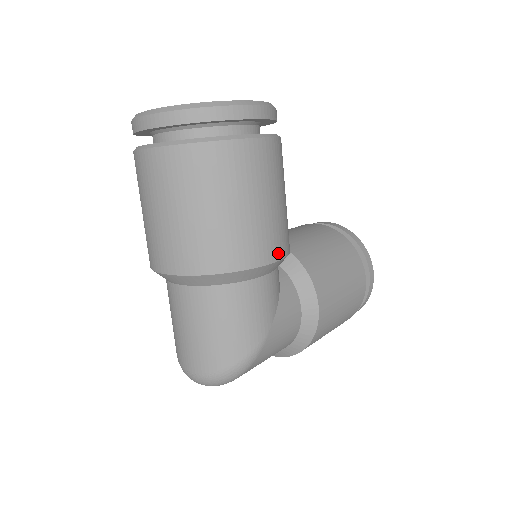
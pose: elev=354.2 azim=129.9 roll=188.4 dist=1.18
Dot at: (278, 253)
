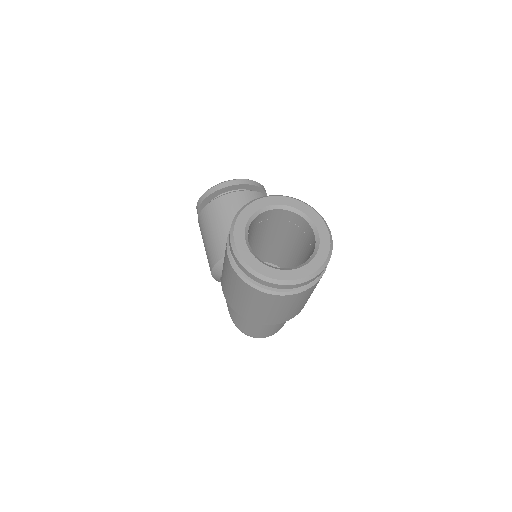
Dot at: occluded
